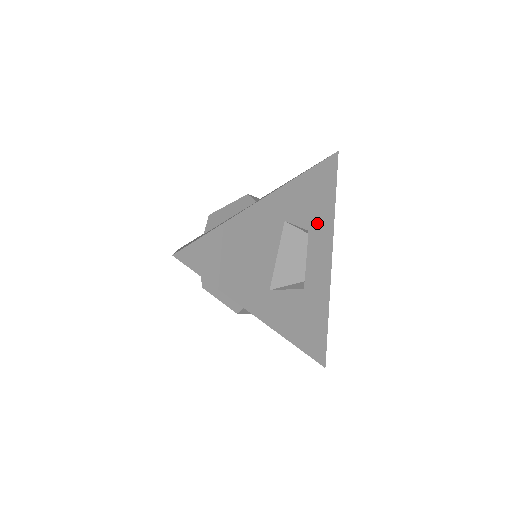
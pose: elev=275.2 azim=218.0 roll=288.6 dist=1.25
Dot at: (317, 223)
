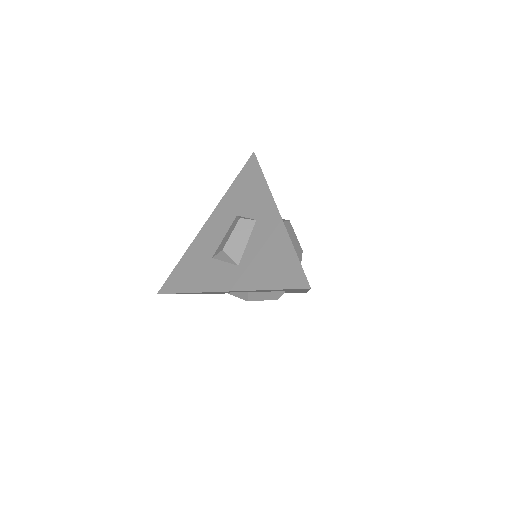
Dot at: occluded
